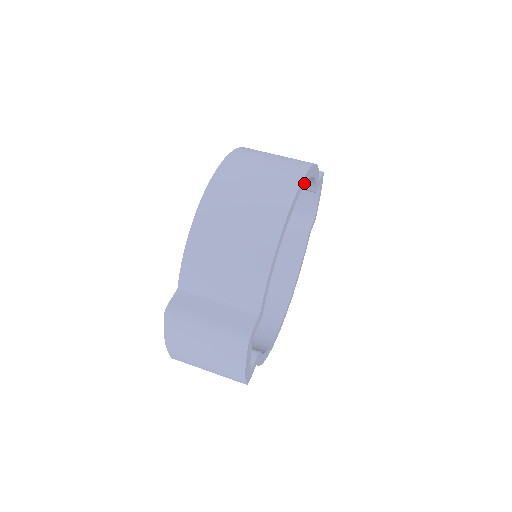
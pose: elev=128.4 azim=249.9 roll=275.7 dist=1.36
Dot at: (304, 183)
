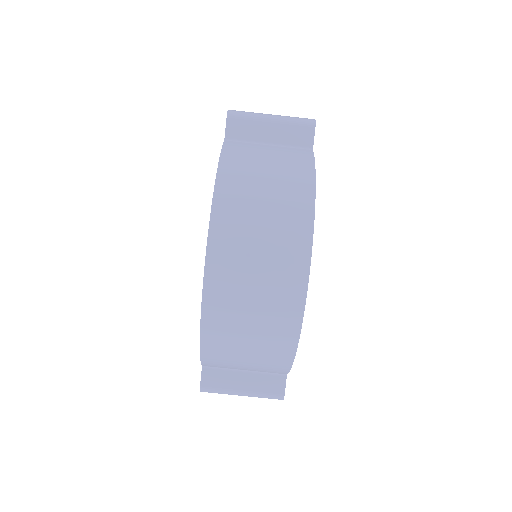
Dot at: occluded
